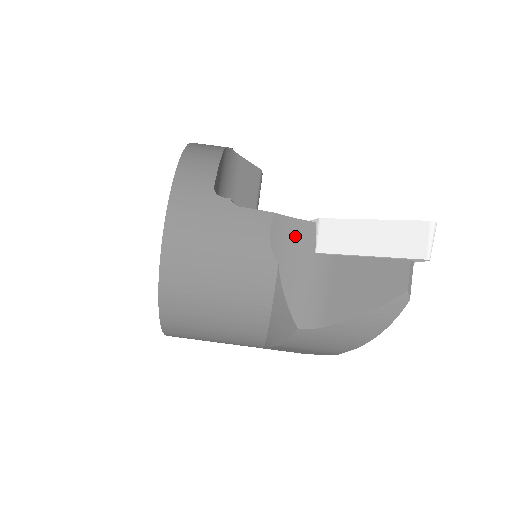
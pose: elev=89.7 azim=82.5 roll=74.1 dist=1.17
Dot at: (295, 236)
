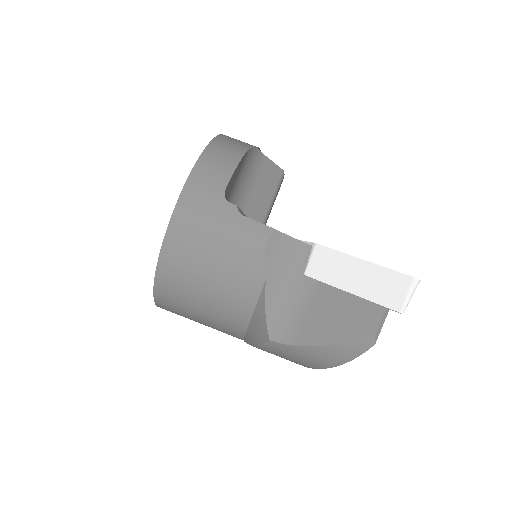
Dot at: (289, 255)
